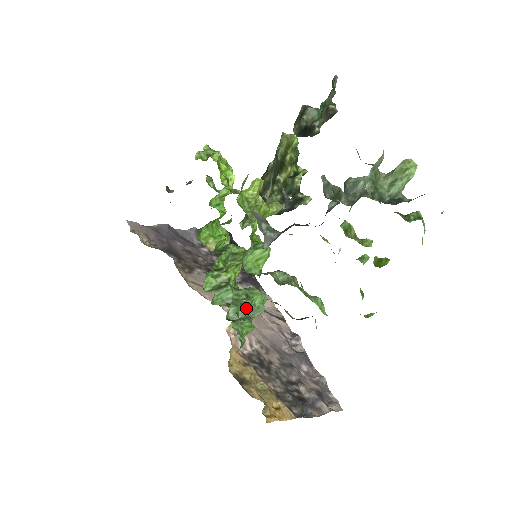
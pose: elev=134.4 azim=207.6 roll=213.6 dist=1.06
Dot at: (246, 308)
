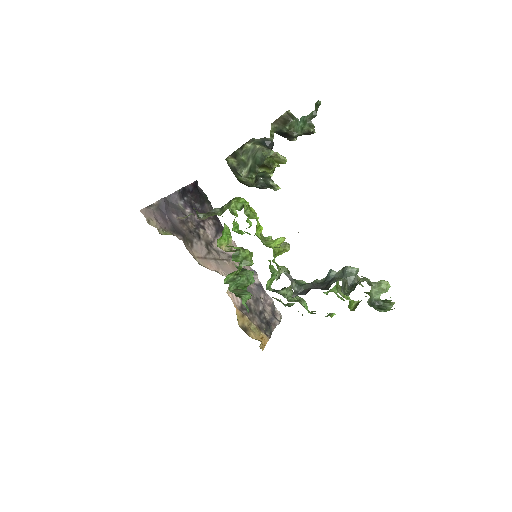
Dot at: occluded
